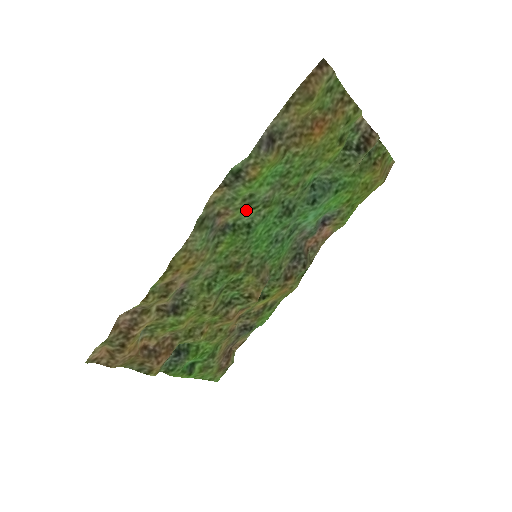
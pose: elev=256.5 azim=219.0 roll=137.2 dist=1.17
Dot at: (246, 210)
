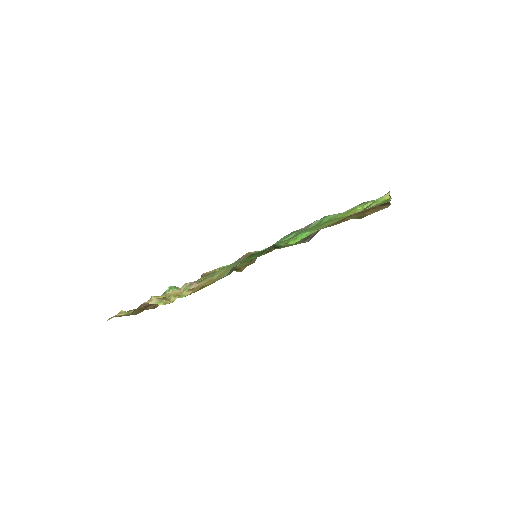
Dot at: occluded
